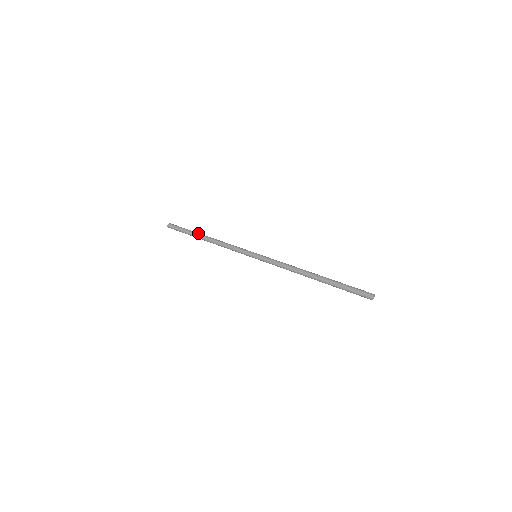
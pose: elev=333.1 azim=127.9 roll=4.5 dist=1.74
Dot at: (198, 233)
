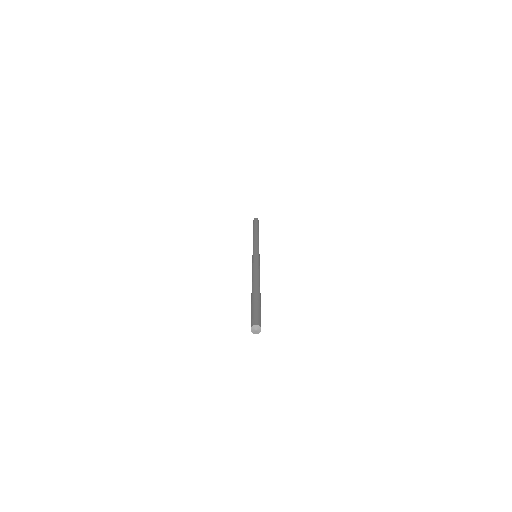
Dot at: (257, 228)
